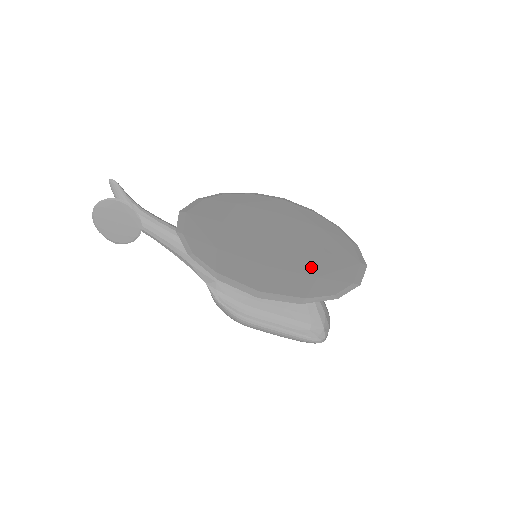
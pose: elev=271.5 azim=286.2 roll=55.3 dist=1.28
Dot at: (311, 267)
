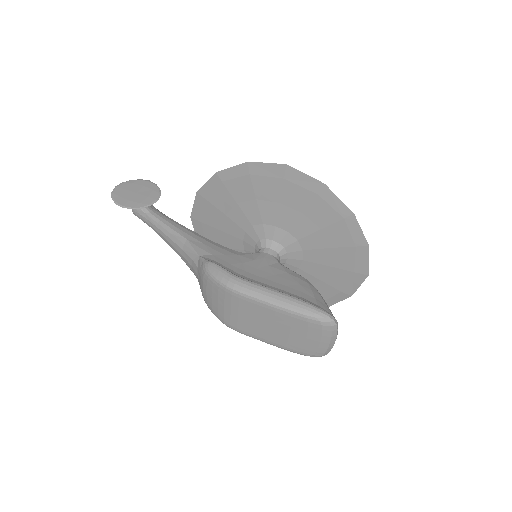
Dot at: occluded
